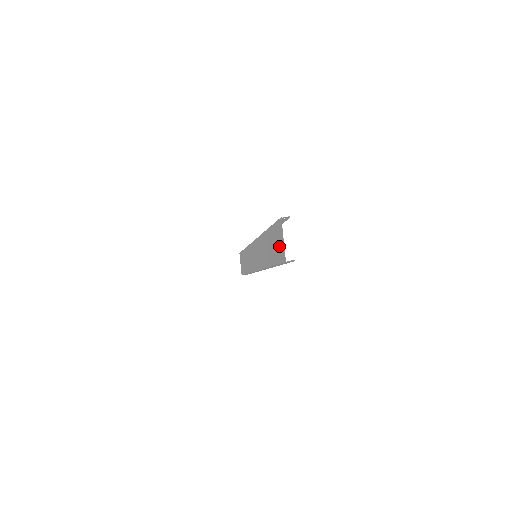
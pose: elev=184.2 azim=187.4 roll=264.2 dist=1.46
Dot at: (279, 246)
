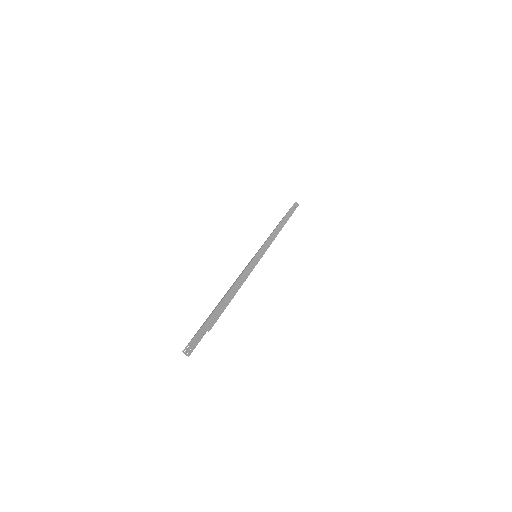
Dot at: occluded
